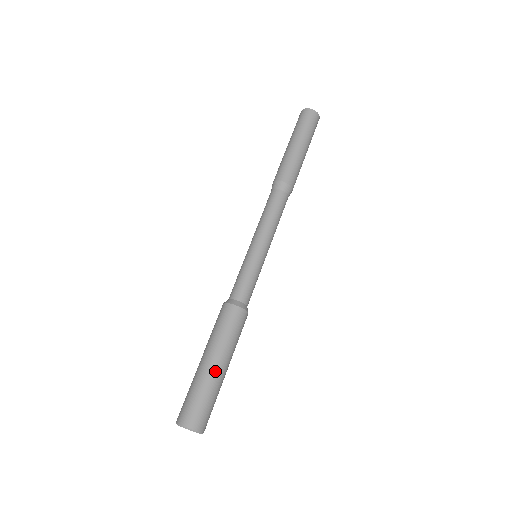
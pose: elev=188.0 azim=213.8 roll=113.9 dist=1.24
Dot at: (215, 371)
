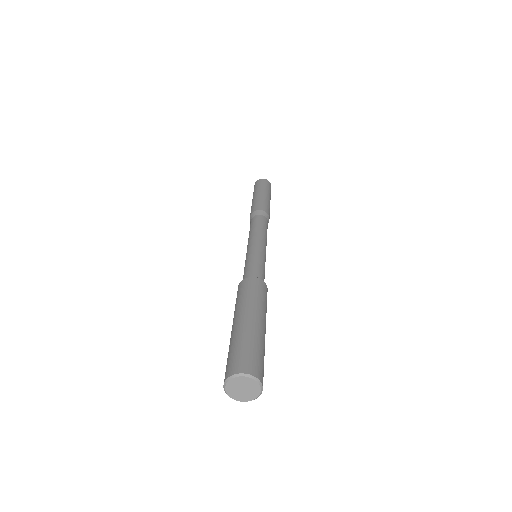
Dot at: (238, 325)
